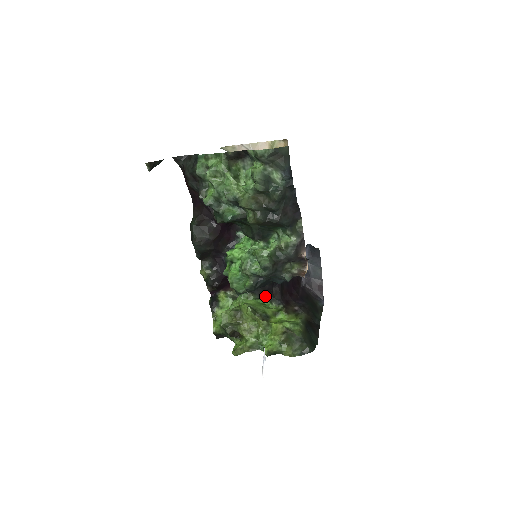
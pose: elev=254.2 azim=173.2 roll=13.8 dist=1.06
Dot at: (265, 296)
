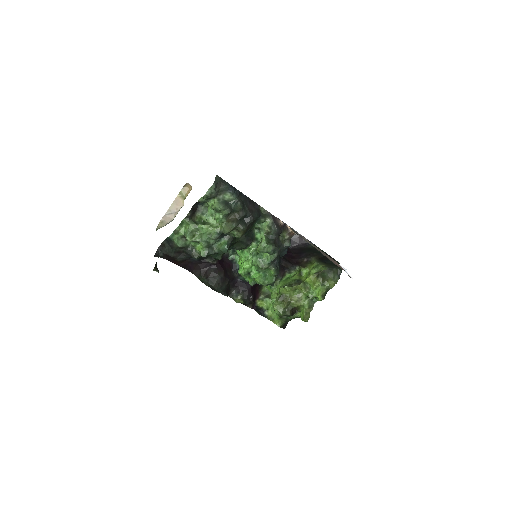
Dot at: (283, 273)
